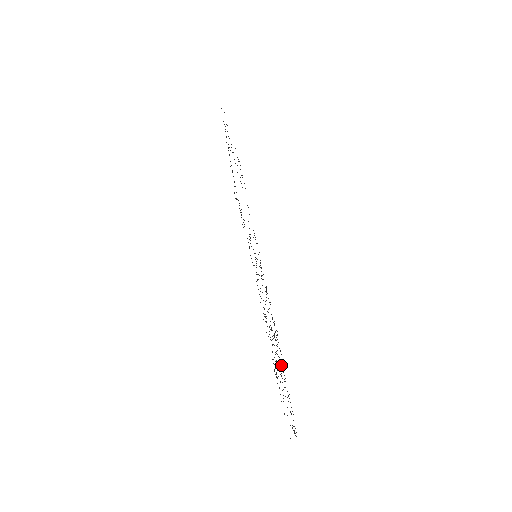
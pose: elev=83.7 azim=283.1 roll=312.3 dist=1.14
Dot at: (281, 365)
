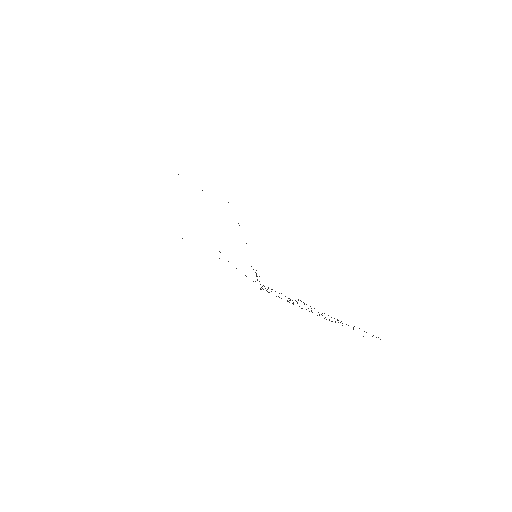
Dot at: occluded
